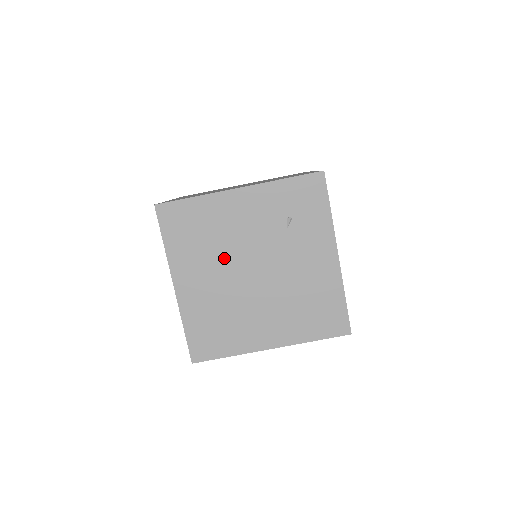
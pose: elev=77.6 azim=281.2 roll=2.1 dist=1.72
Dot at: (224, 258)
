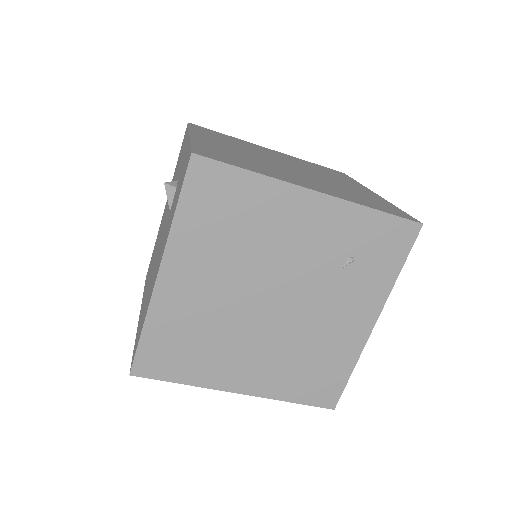
Dot at: (245, 268)
